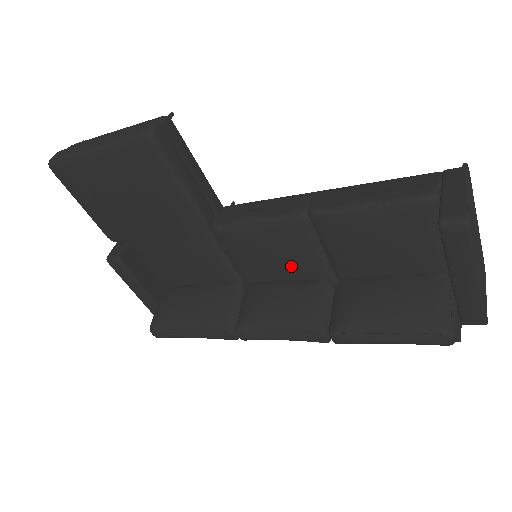
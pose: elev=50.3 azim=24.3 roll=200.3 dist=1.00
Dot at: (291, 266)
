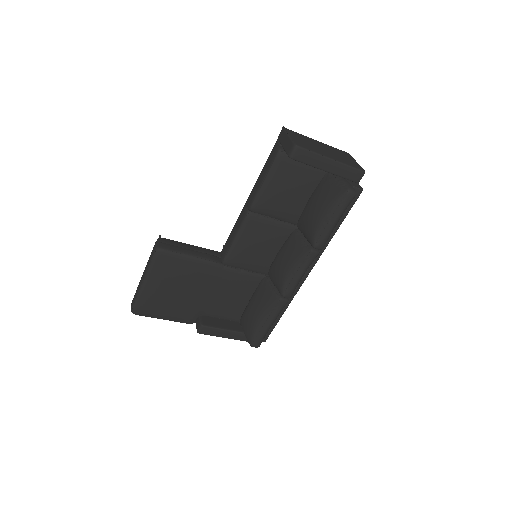
Dot at: (272, 241)
